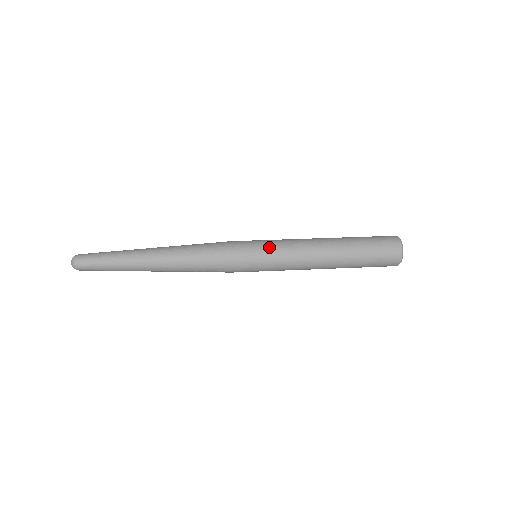
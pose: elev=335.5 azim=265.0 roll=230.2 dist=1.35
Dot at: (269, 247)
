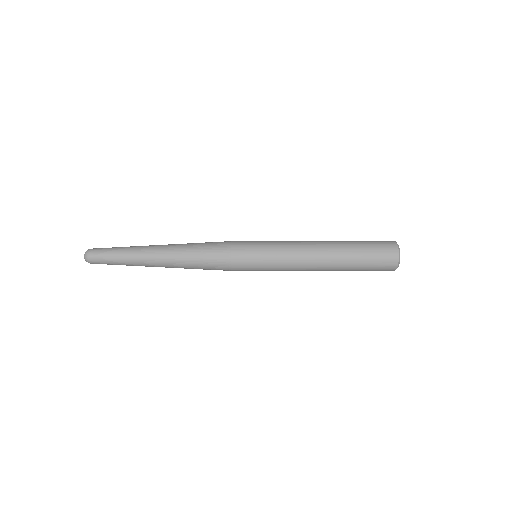
Dot at: (267, 241)
